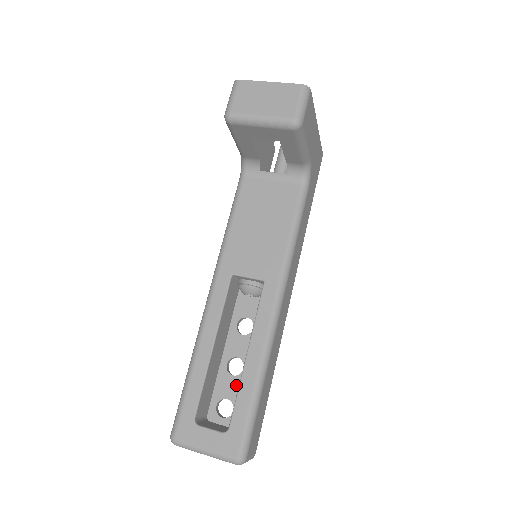
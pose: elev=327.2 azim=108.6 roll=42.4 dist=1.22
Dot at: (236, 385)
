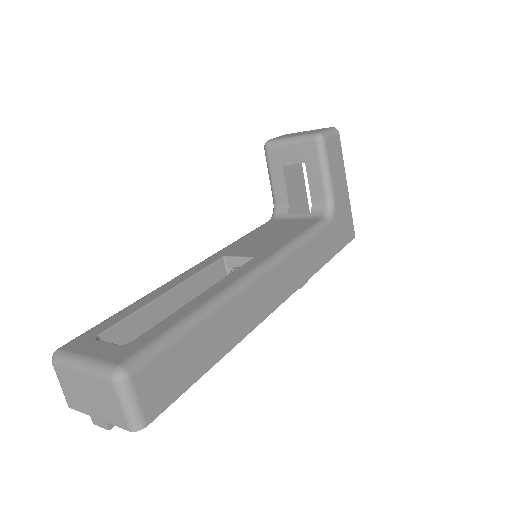
Dot at: occluded
